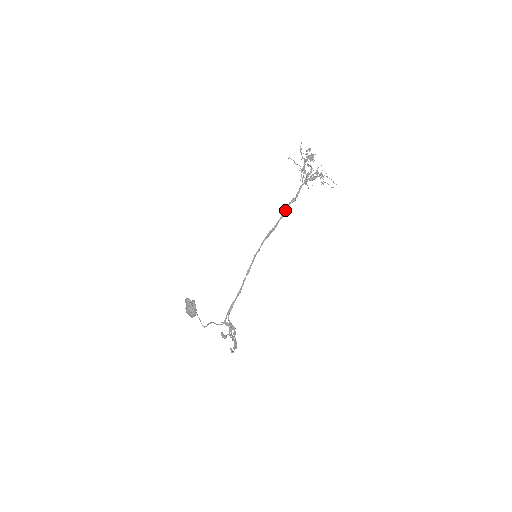
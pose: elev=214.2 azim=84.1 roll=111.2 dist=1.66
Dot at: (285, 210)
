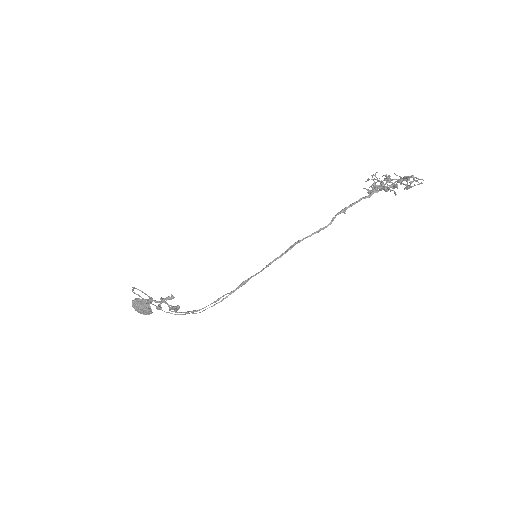
Dot at: occluded
